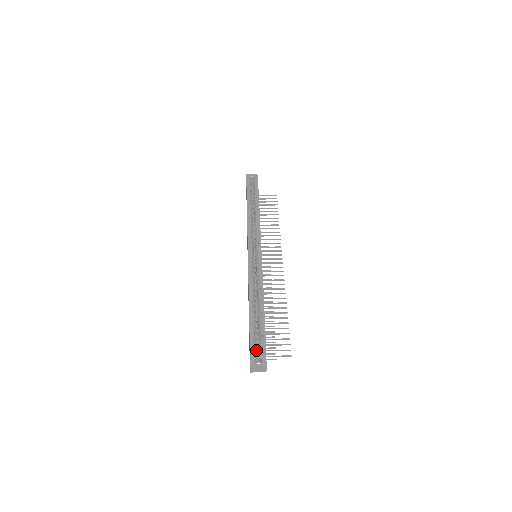
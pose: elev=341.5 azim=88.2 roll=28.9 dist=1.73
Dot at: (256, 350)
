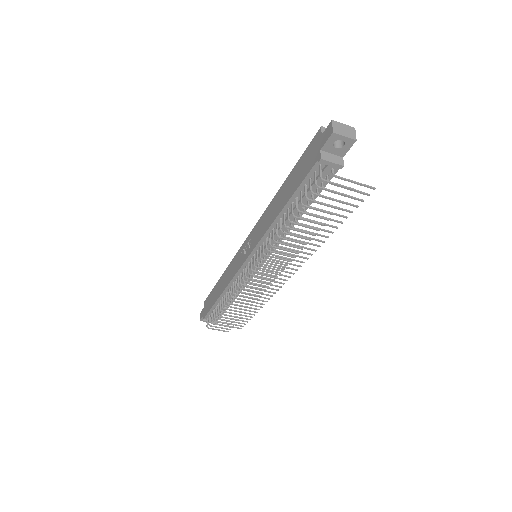
Dot at: occluded
